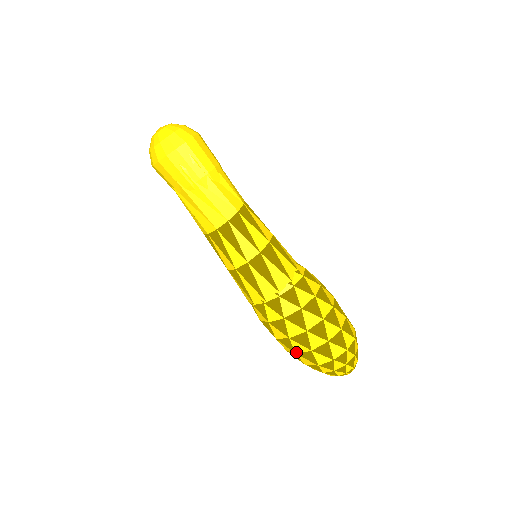
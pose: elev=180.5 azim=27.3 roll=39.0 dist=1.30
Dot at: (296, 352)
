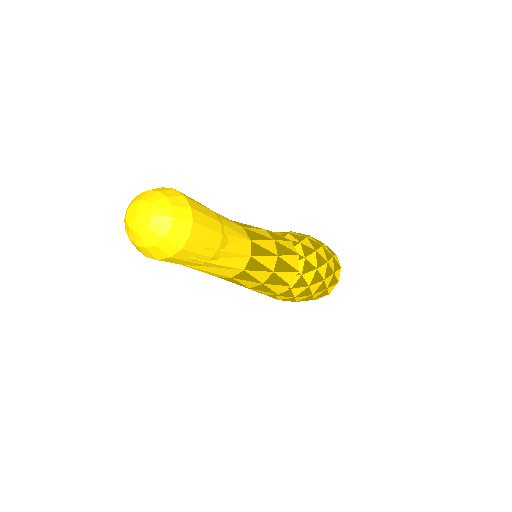
Dot at: occluded
